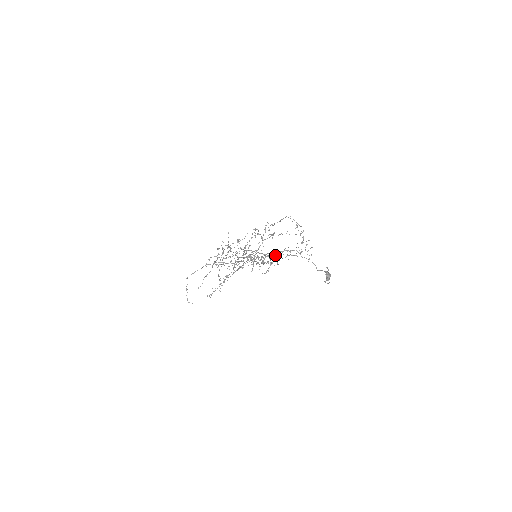
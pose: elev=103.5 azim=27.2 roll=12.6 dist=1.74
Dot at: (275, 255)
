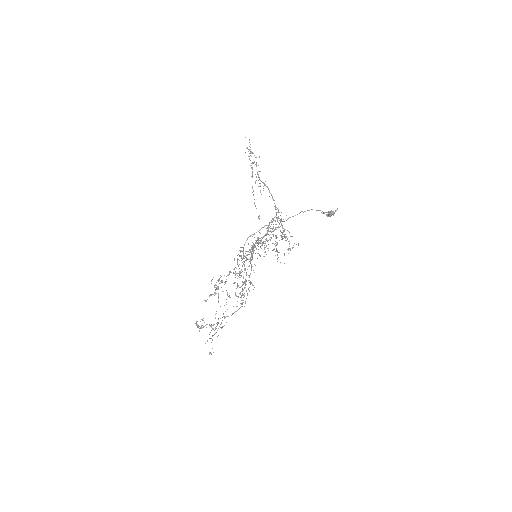
Dot at: (277, 220)
